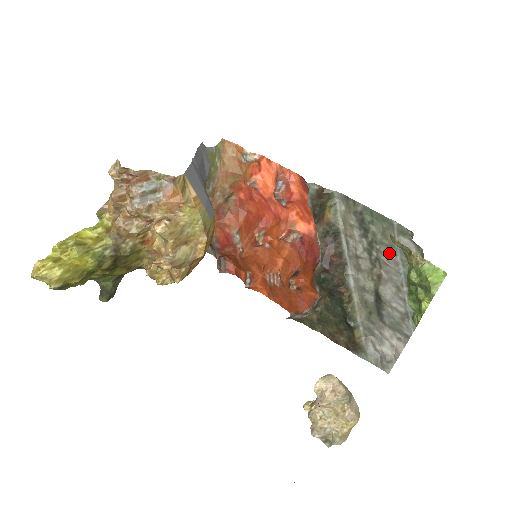
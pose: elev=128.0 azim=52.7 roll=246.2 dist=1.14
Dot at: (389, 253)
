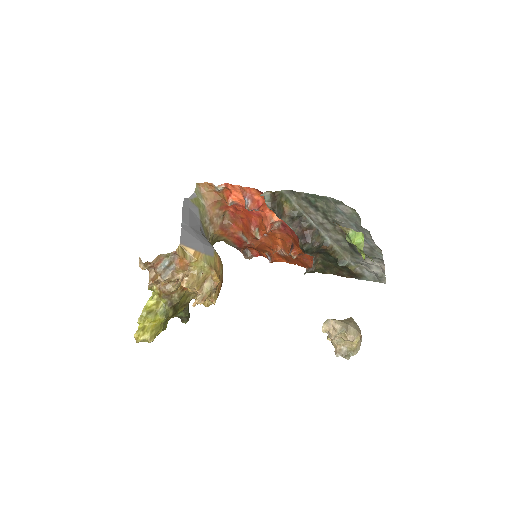
Dot at: (338, 216)
